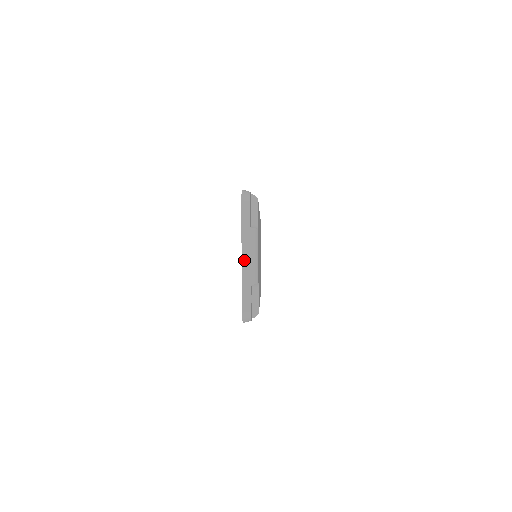
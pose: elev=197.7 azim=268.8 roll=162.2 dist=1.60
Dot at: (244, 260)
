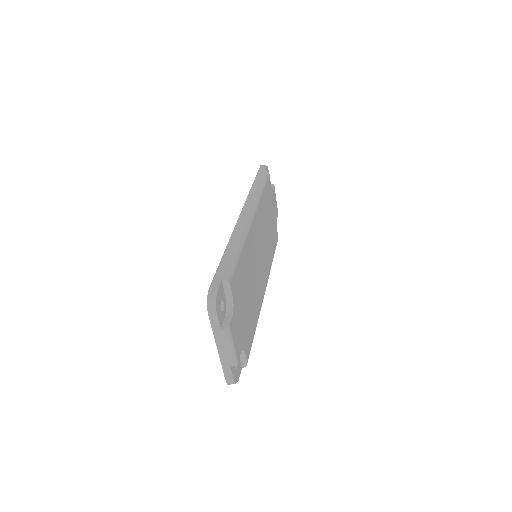
Dot at: (220, 352)
